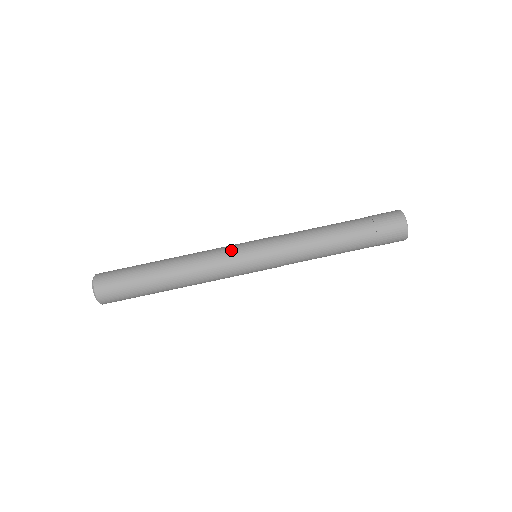
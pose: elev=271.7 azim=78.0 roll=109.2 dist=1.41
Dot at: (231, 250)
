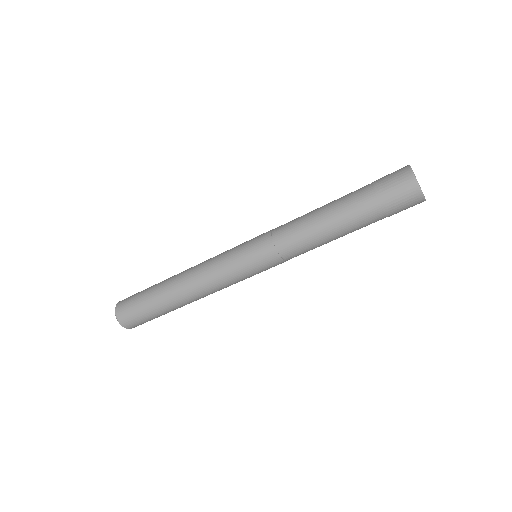
Dot at: (226, 259)
